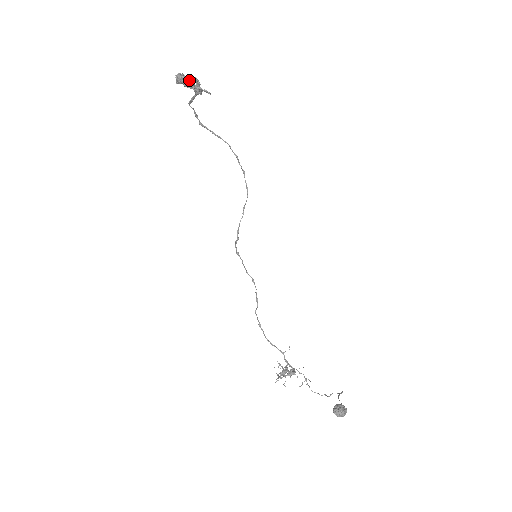
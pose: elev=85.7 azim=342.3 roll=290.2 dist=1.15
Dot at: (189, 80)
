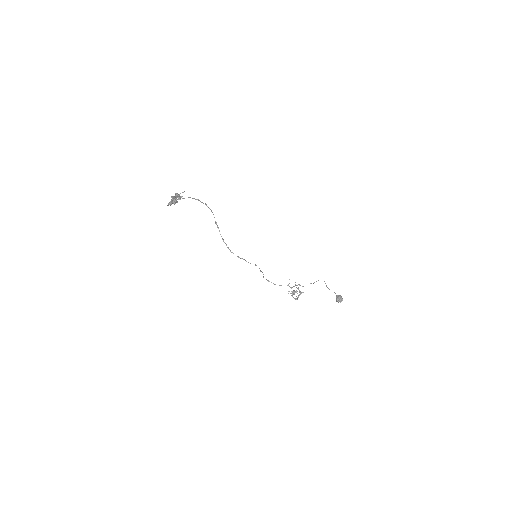
Dot at: (175, 199)
